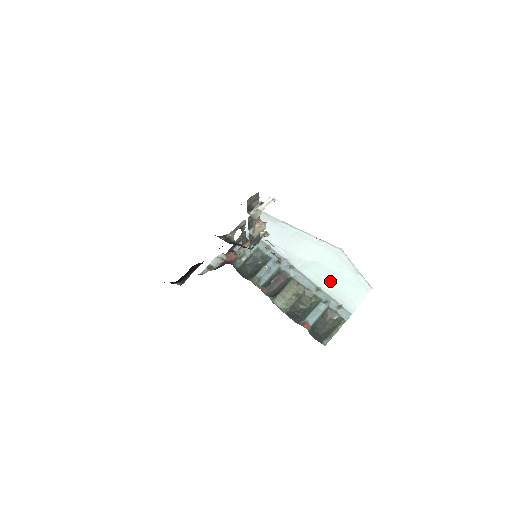
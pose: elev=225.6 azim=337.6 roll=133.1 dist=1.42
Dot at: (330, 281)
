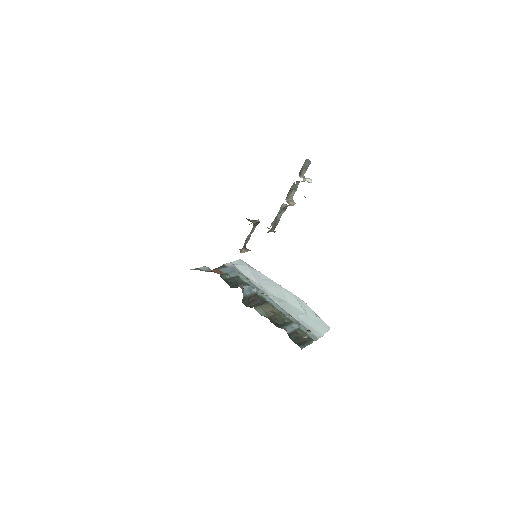
Dot at: (298, 314)
